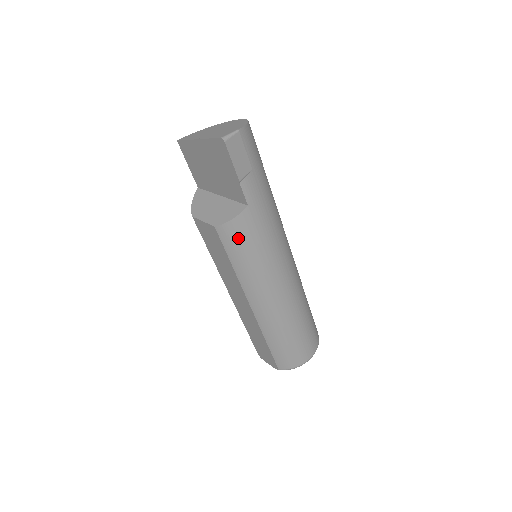
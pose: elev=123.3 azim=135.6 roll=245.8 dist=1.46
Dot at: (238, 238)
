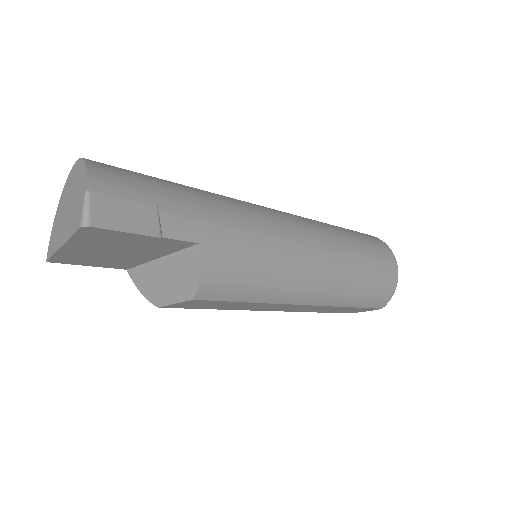
Dot at: (228, 280)
